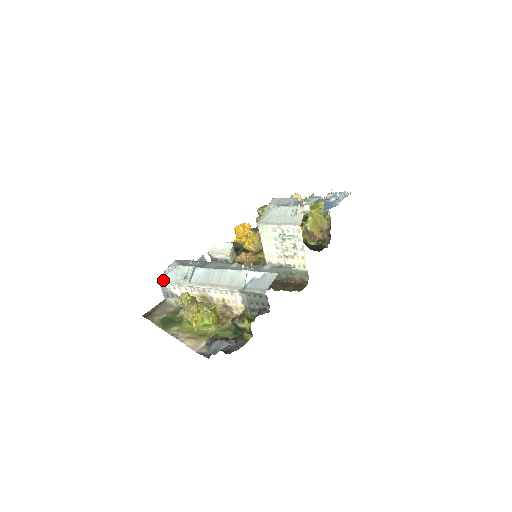
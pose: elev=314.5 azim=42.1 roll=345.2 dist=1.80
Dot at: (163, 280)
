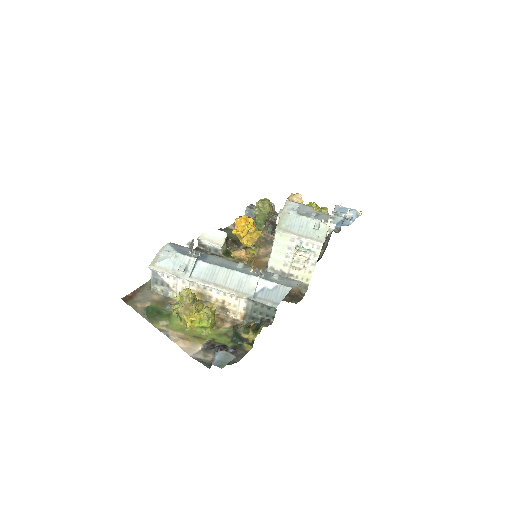
Dot at: (158, 266)
